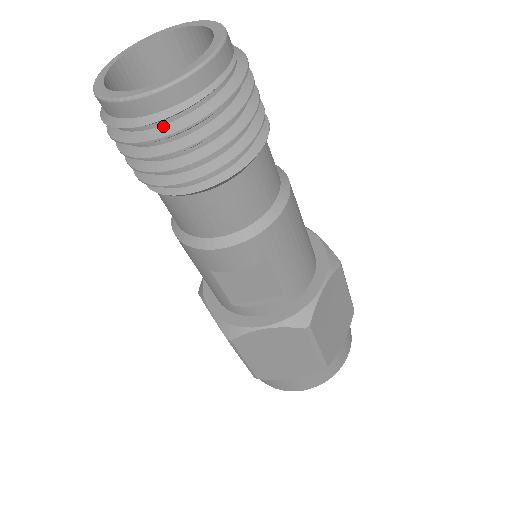
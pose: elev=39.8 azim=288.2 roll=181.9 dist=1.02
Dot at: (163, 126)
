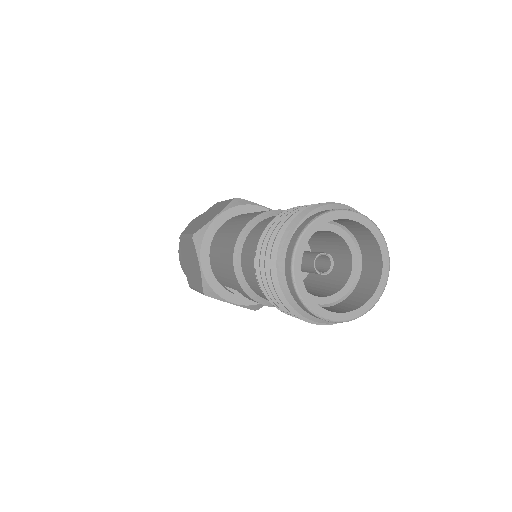
Dot at: occluded
